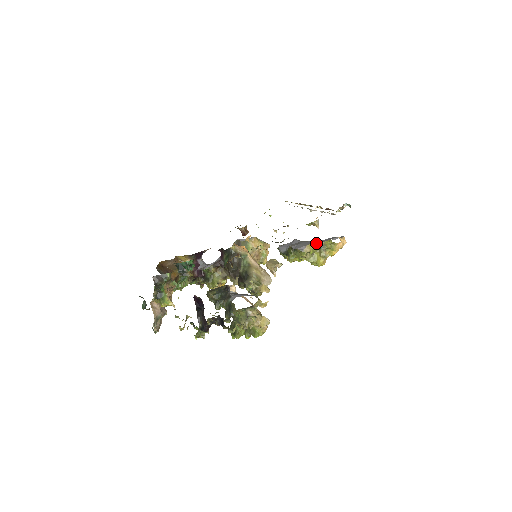
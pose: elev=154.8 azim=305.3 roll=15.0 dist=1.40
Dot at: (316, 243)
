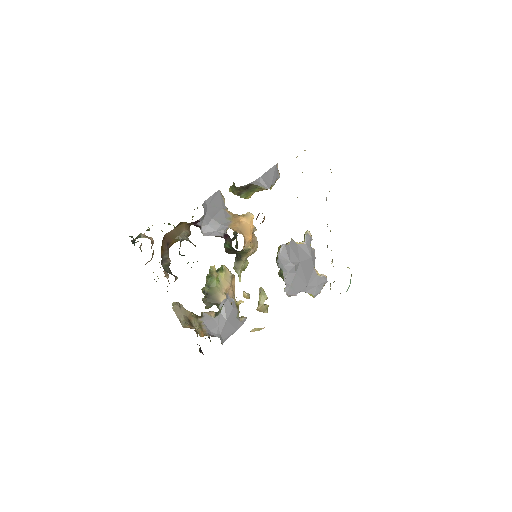
Dot at: (303, 291)
